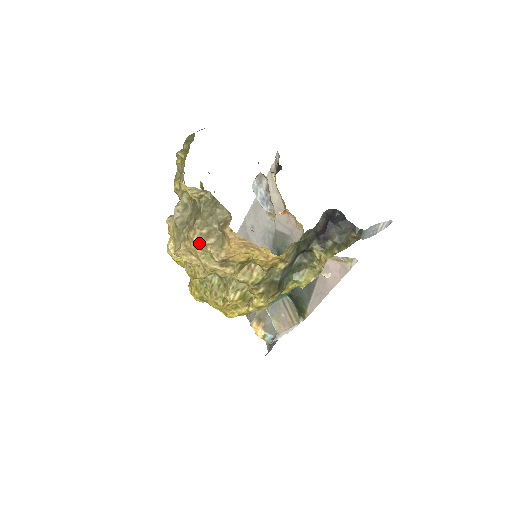
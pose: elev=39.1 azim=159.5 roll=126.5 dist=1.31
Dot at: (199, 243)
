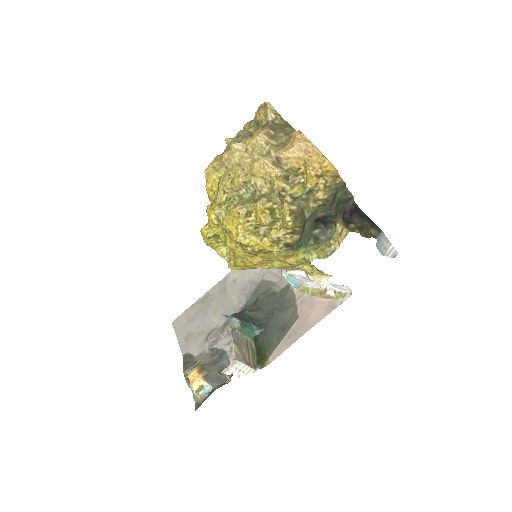
Dot at: (263, 138)
